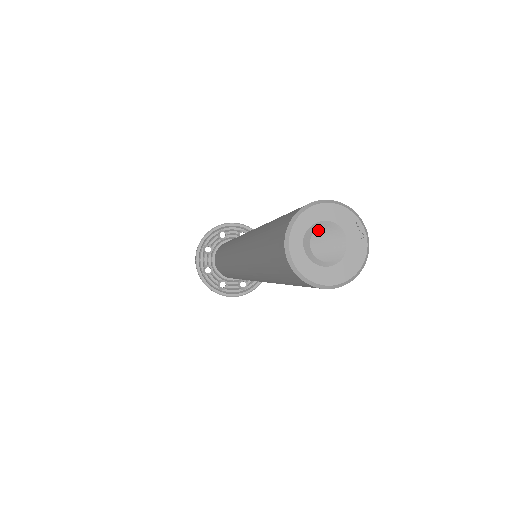
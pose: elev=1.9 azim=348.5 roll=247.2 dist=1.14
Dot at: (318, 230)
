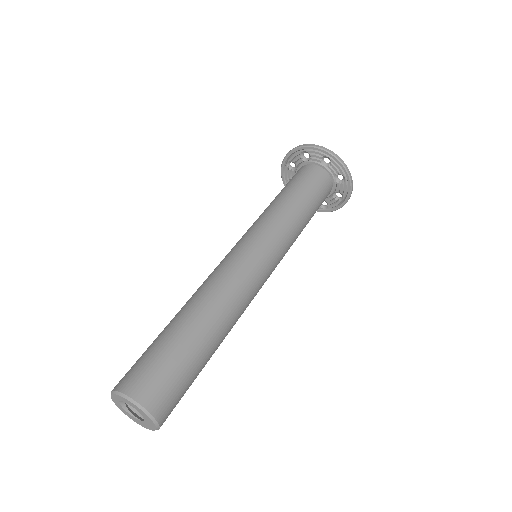
Dot at: occluded
